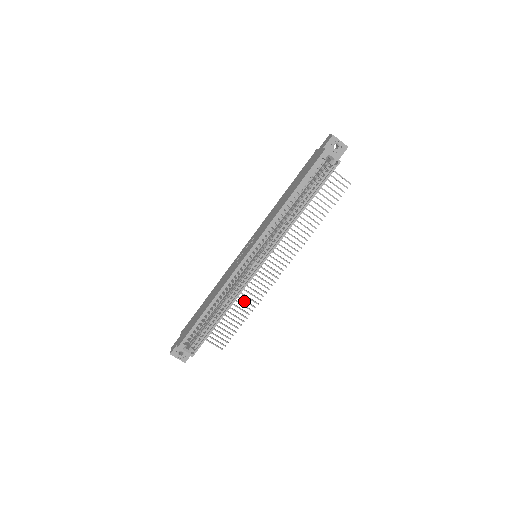
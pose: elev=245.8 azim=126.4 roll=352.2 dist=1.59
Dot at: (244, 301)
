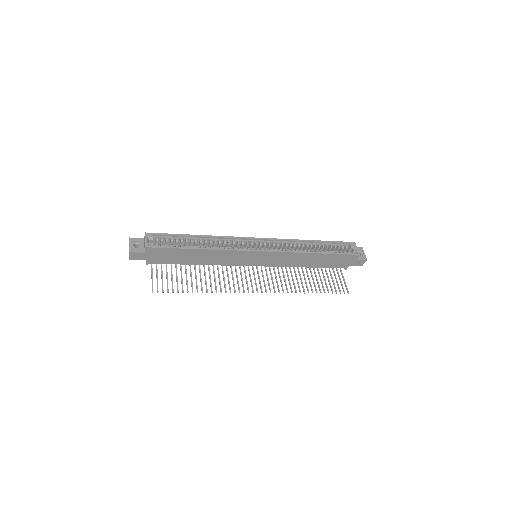
Dot at: (210, 281)
